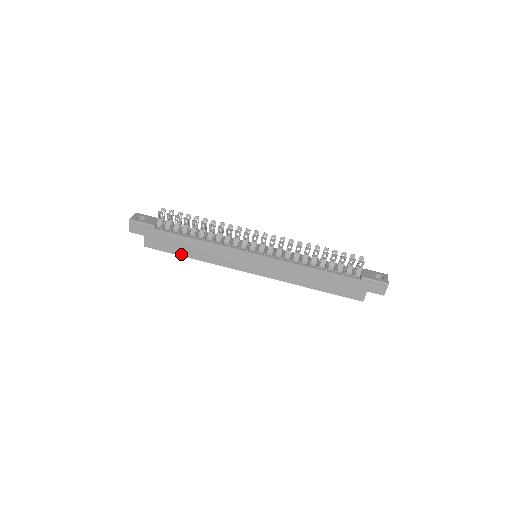
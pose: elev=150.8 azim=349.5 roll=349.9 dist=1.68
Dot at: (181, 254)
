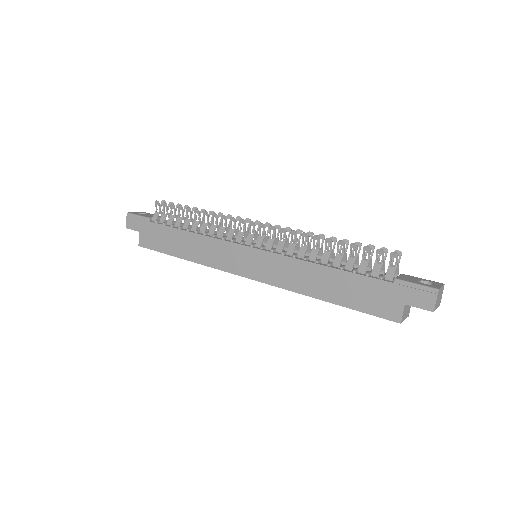
Dot at: (172, 253)
